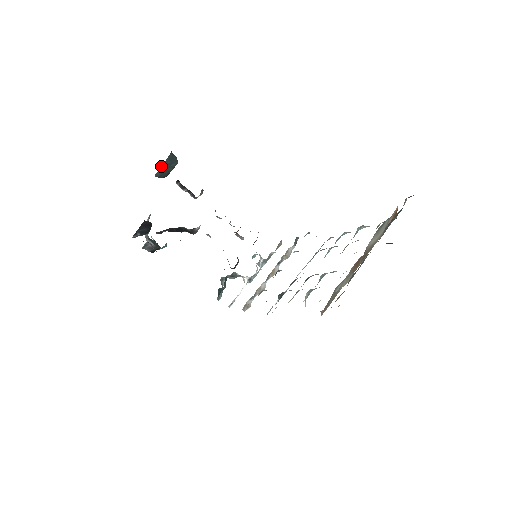
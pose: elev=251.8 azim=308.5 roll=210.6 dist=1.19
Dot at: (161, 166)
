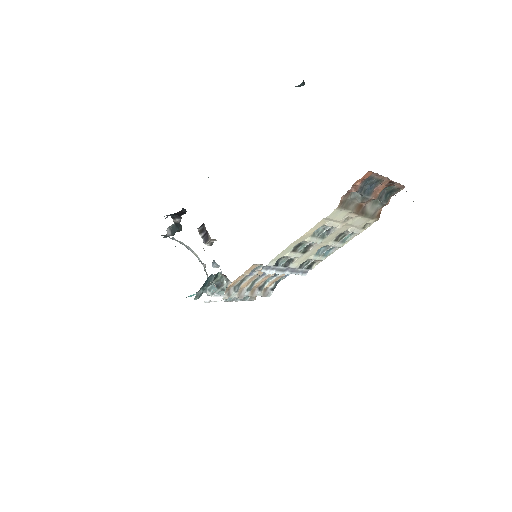
Dot at: occluded
